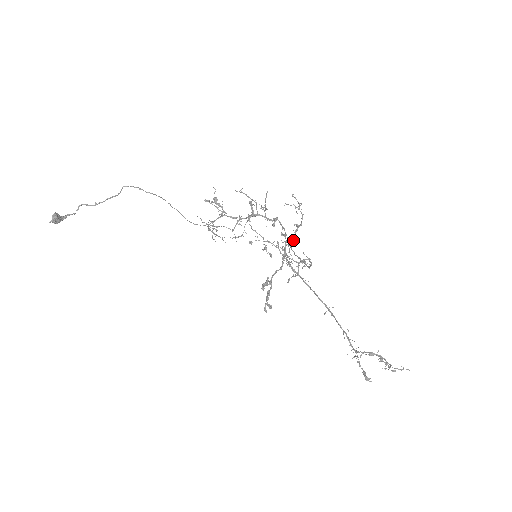
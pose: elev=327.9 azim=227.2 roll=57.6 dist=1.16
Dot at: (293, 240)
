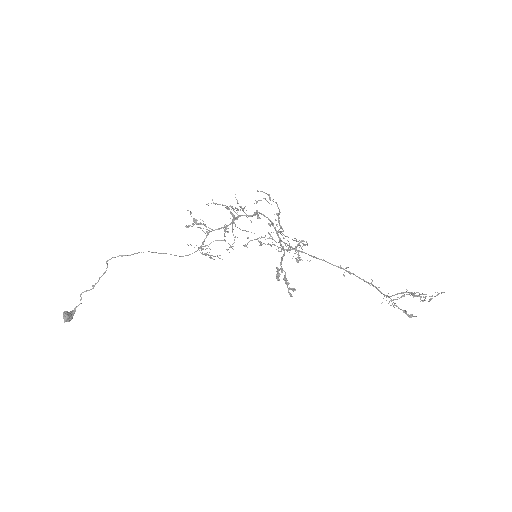
Dot at: (280, 227)
